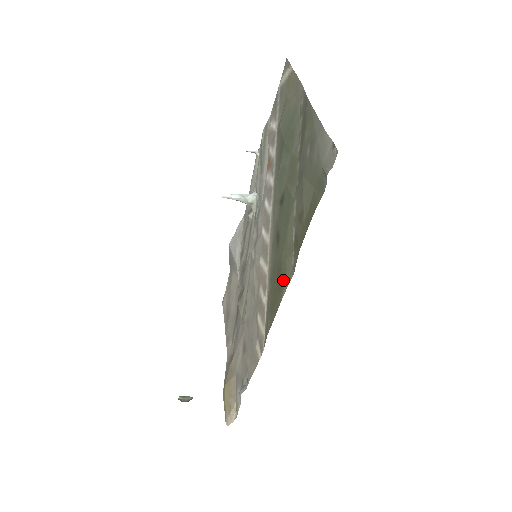
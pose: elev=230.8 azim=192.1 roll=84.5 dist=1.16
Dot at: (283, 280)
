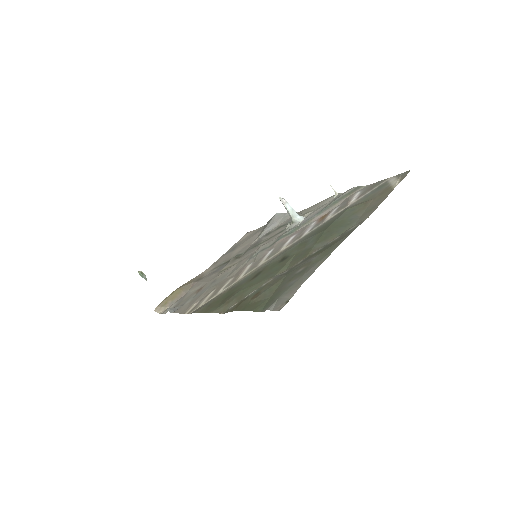
Dot at: (223, 305)
